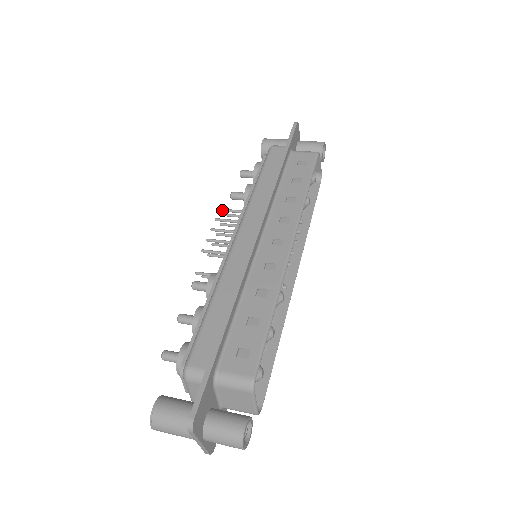
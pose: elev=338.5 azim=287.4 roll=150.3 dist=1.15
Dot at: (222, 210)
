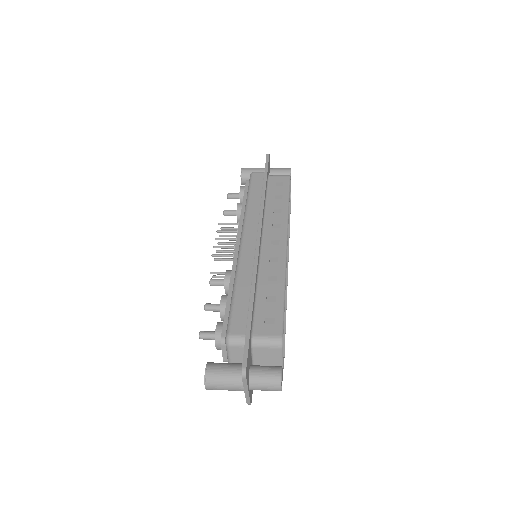
Dot at: (221, 224)
